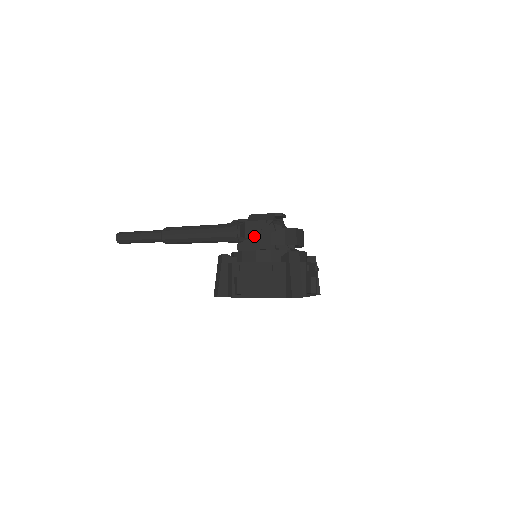
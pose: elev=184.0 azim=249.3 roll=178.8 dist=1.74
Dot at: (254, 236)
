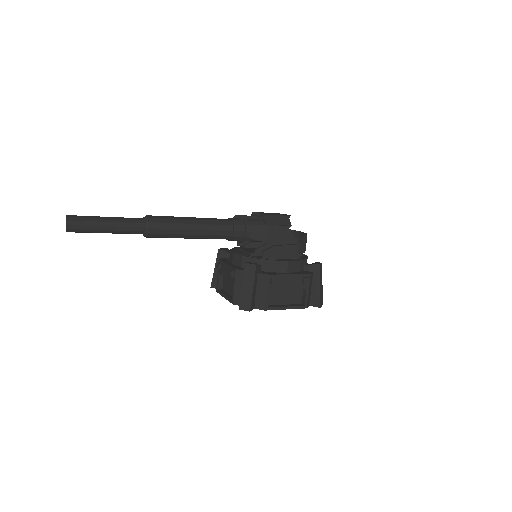
Dot at: (275, 242)
